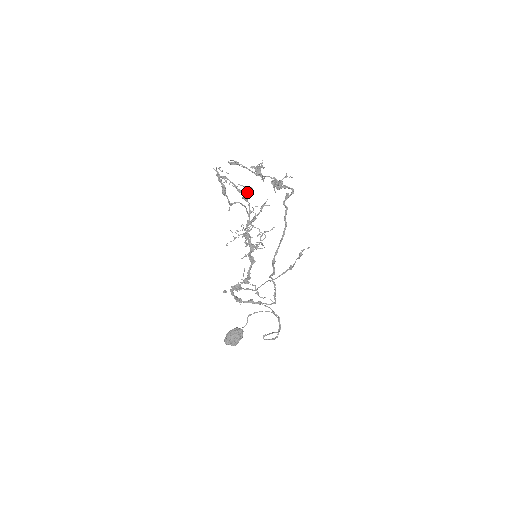
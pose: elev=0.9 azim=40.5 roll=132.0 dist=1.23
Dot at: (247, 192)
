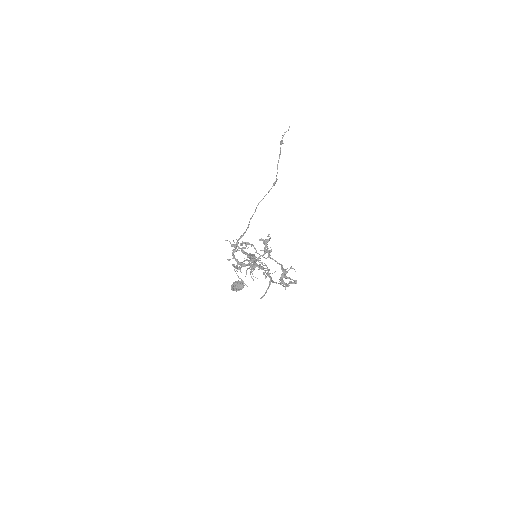
Dot at: (256, 257)
